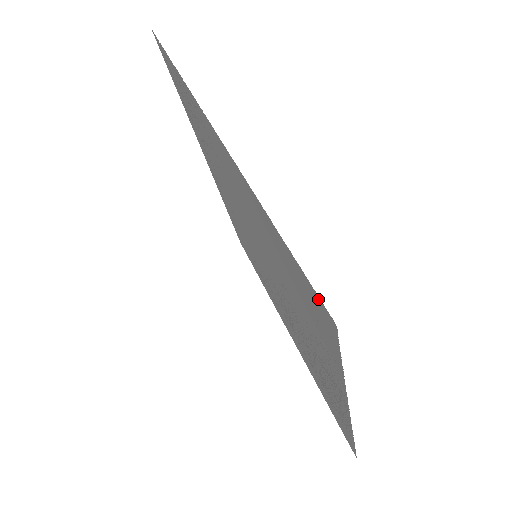
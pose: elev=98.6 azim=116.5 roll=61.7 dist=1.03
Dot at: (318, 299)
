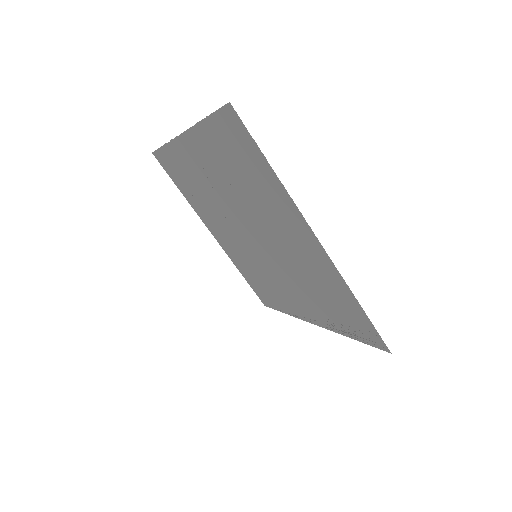
Dot at: (226, 112)
